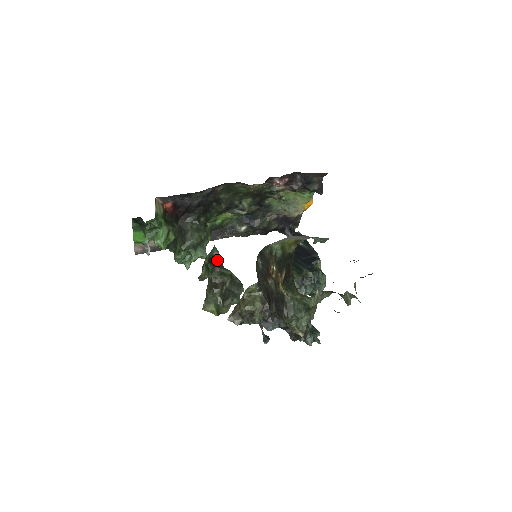
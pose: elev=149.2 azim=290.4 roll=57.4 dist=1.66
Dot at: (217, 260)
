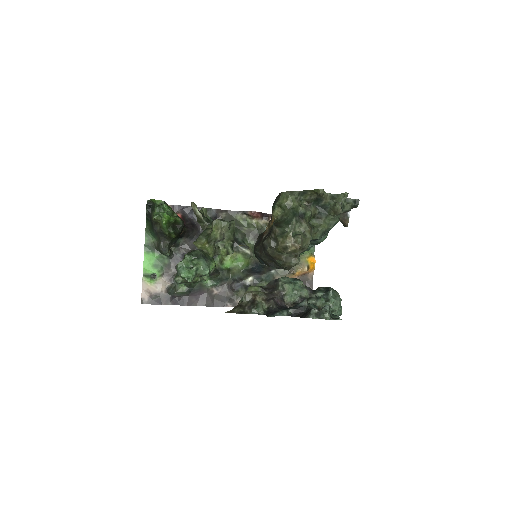
Dot at: occluded
